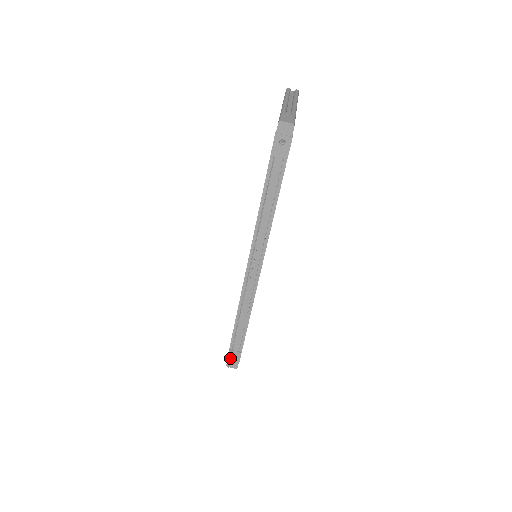
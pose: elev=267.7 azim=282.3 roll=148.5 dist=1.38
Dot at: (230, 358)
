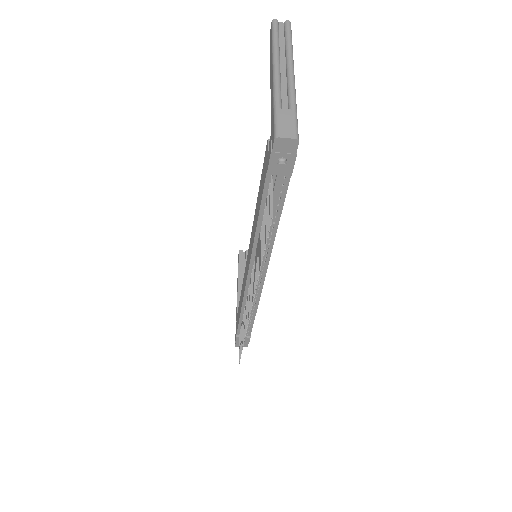
Dot at: (240, 356)
